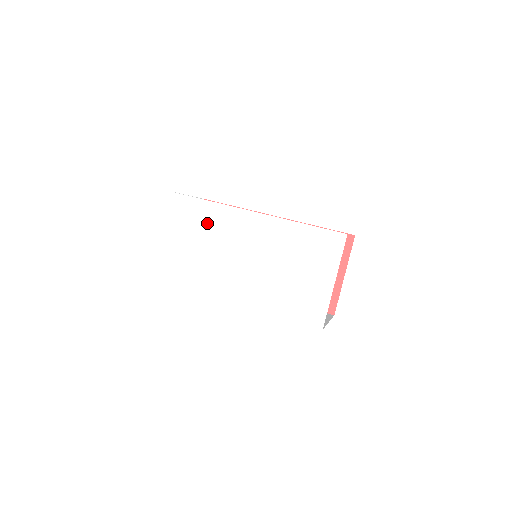
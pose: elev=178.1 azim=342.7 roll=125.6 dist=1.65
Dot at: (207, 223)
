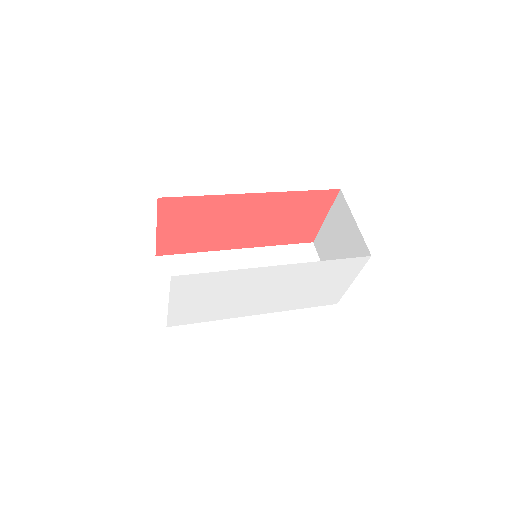
Dot at: (224, 285)
